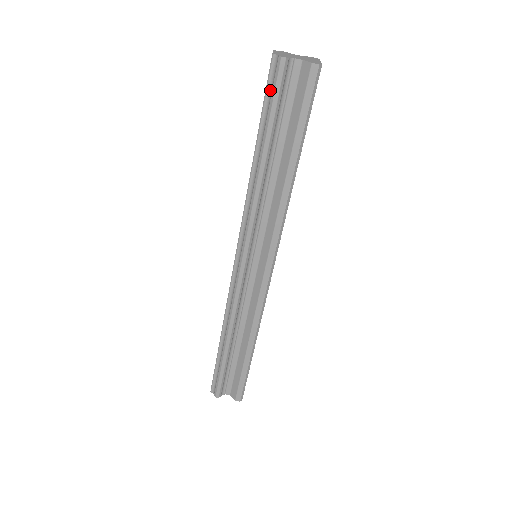
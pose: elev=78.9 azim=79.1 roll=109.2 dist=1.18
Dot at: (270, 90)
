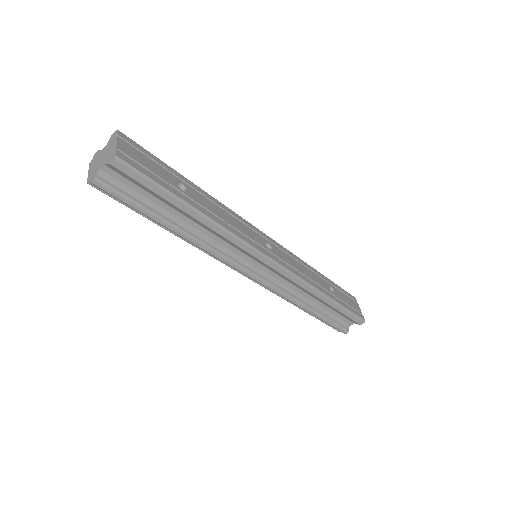
Dot at: (117, 199)
